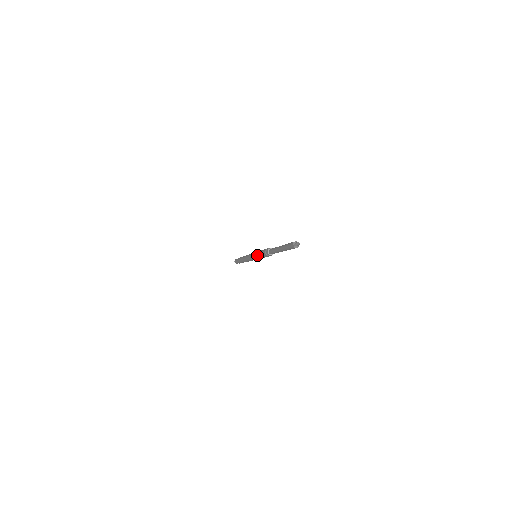
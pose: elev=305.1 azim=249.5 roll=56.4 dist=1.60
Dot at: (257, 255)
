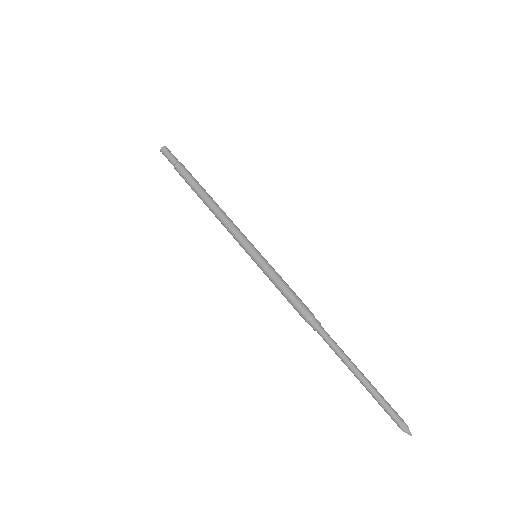
Dot at: occluded
